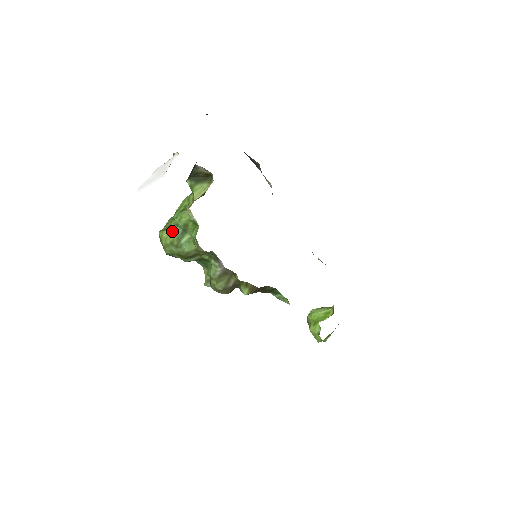
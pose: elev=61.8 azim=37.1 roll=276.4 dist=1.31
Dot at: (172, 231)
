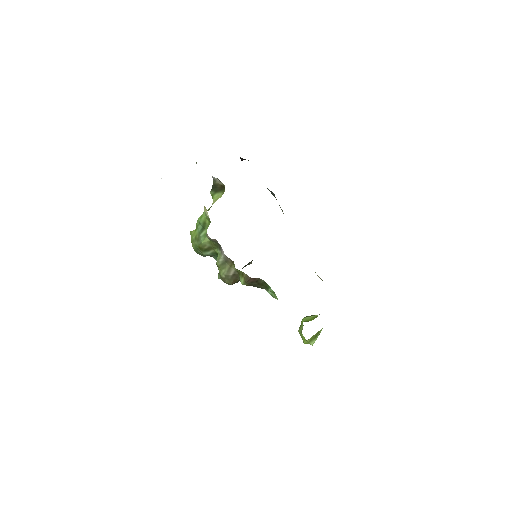
Dot at: (196, 228)
